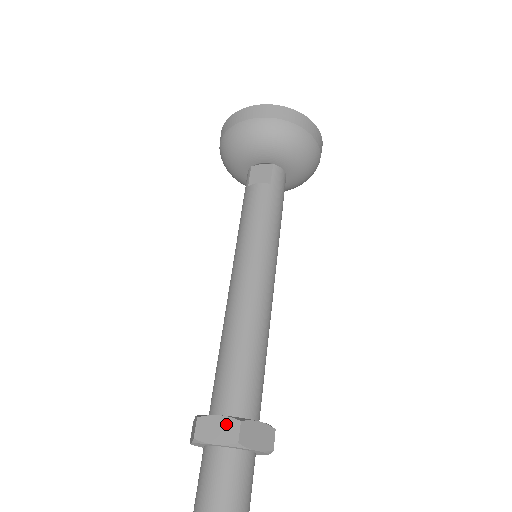
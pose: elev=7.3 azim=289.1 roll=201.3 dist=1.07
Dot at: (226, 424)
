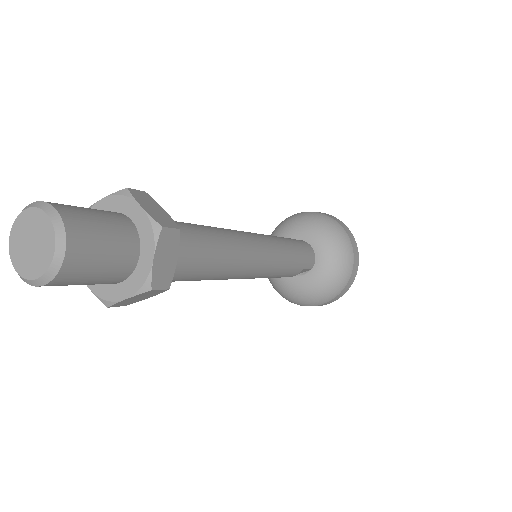
Dot at: occluded
